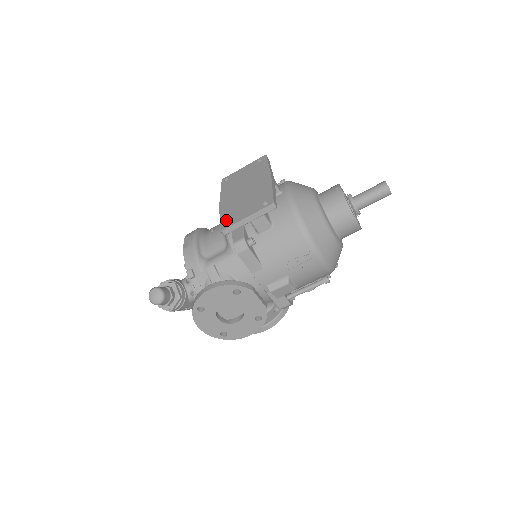
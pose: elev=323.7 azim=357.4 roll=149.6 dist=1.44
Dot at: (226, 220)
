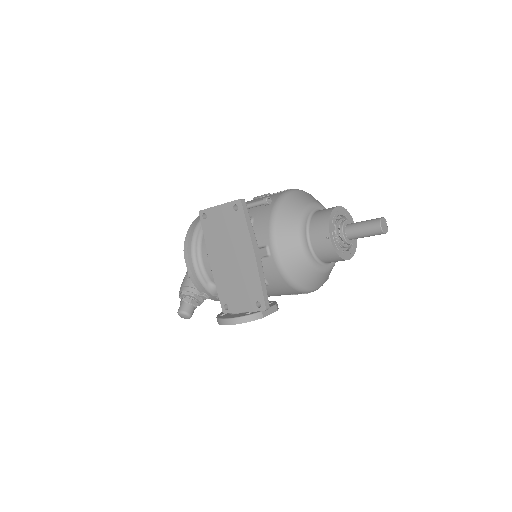
Dot at: (225, 301)
